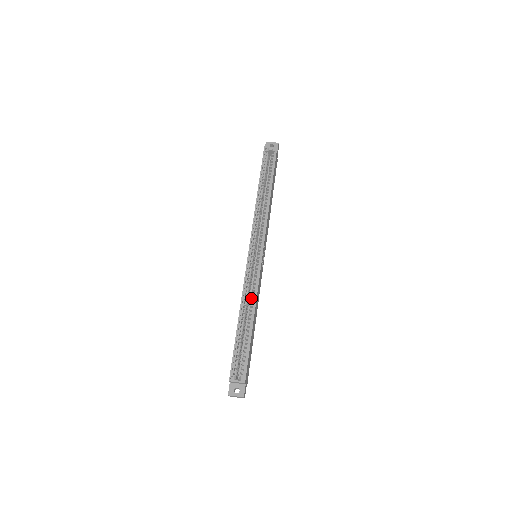
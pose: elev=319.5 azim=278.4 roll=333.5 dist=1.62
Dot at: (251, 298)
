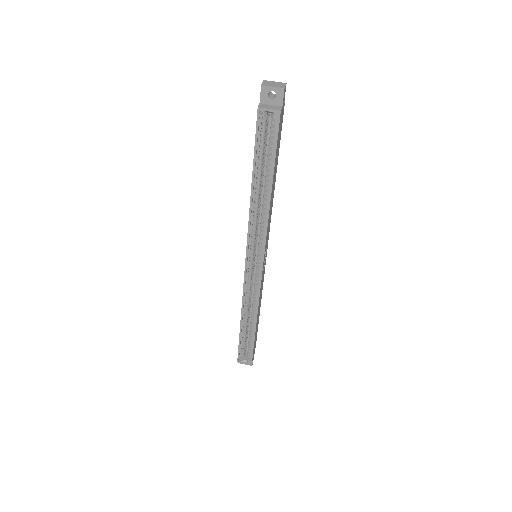
Dot at: (252, 305)
